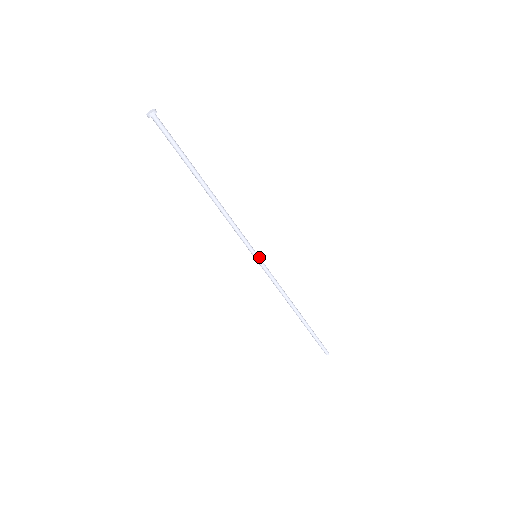
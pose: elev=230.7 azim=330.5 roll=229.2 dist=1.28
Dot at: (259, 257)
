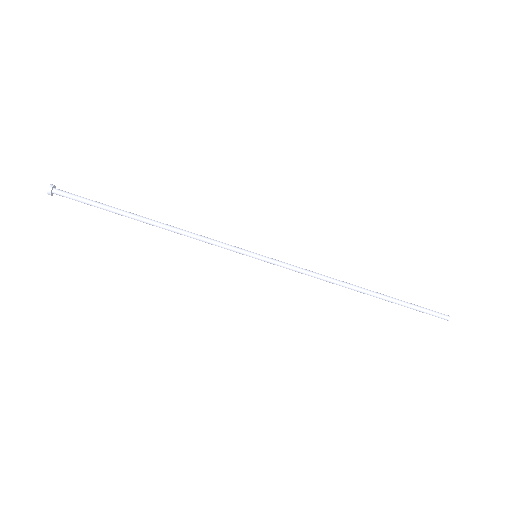
Dot at: (260, 255)
